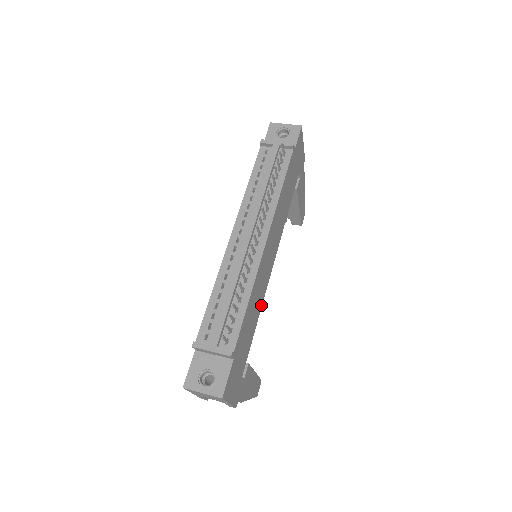
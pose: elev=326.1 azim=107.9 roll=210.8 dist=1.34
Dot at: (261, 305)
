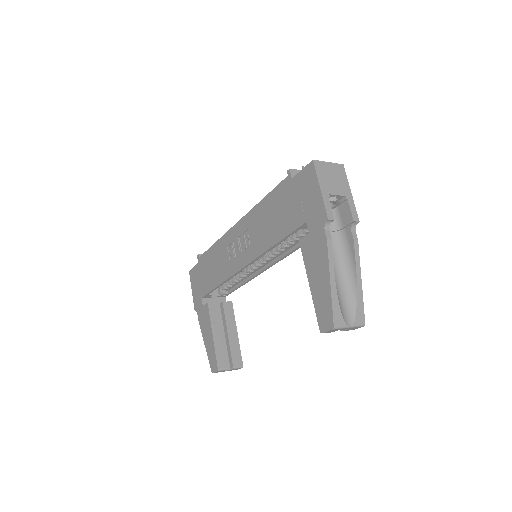
Dot at: (293, 250)
